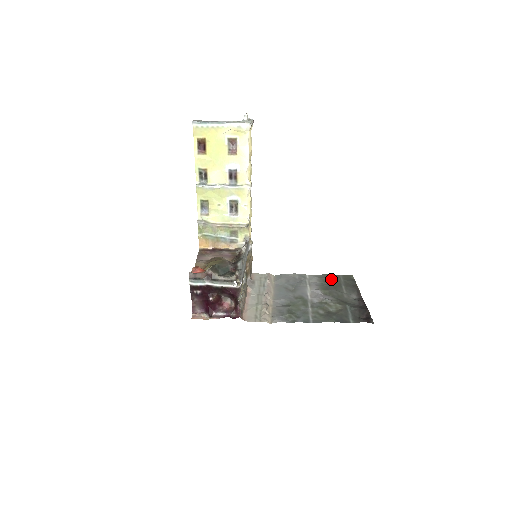
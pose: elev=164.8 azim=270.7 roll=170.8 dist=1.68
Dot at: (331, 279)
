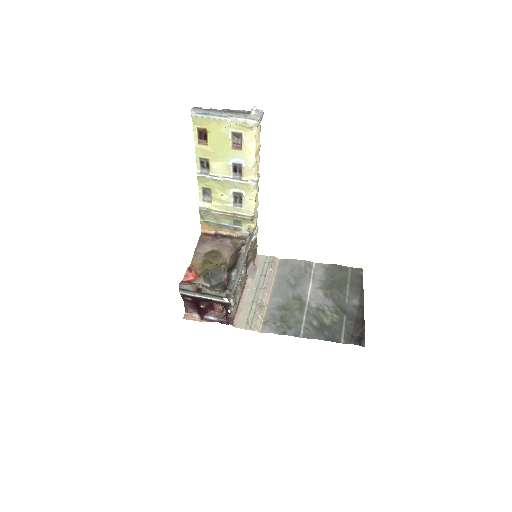
Dot at: (338, 273)
